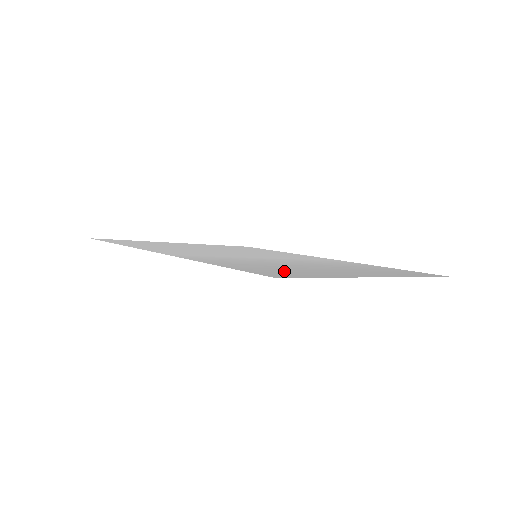
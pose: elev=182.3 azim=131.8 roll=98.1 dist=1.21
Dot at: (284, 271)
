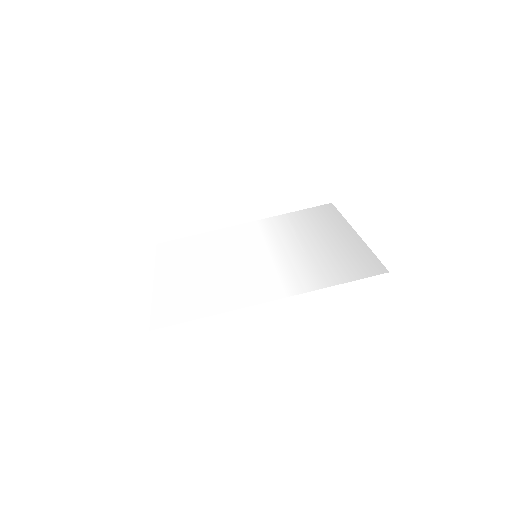
Dot at: (354, 263)
